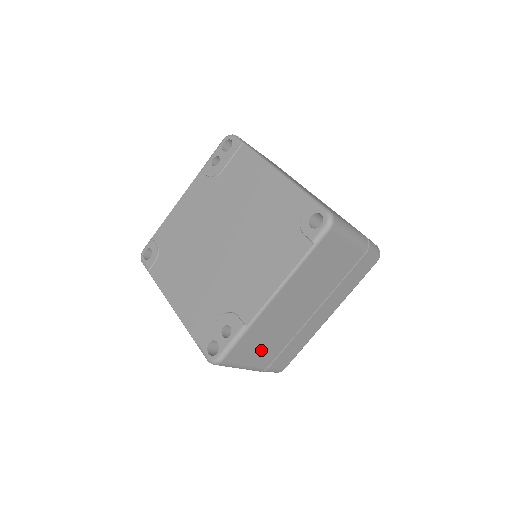
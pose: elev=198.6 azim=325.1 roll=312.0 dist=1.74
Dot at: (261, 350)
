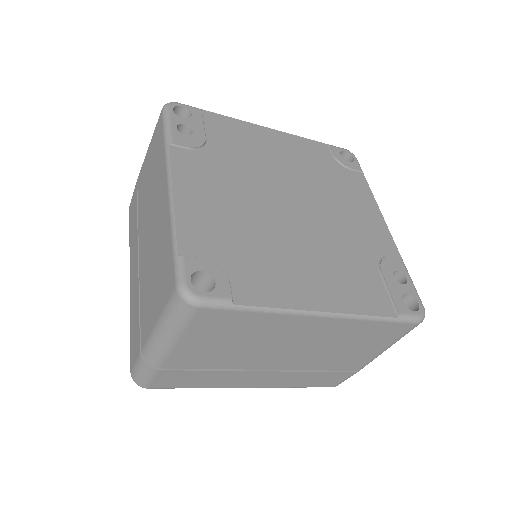
Dot at: occluded
